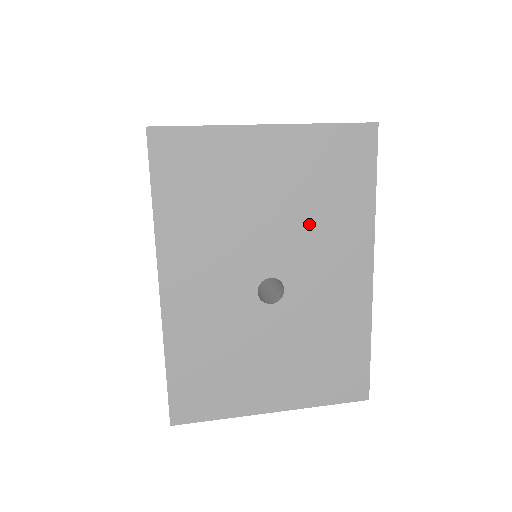
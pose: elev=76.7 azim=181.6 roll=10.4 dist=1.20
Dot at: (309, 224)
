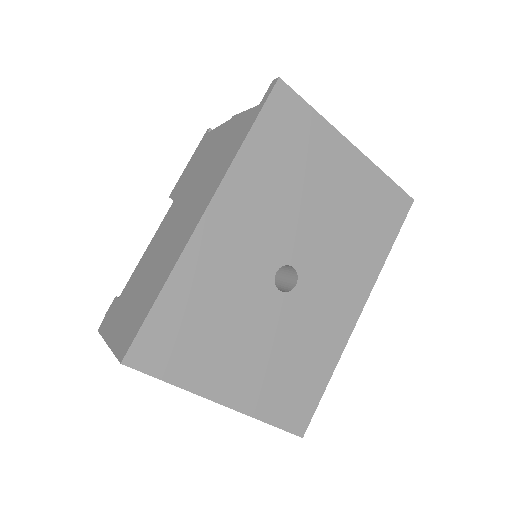
Dot at: (340, 241)
